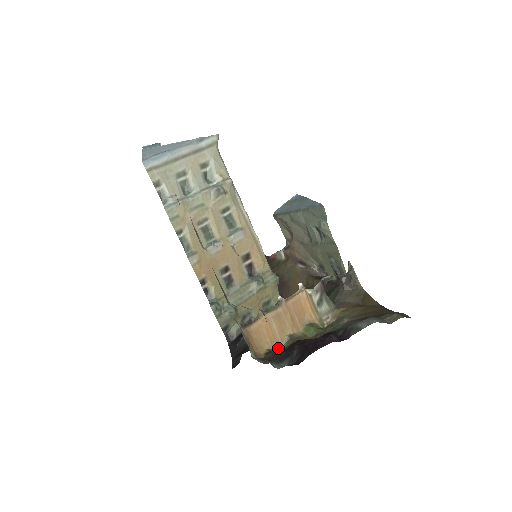
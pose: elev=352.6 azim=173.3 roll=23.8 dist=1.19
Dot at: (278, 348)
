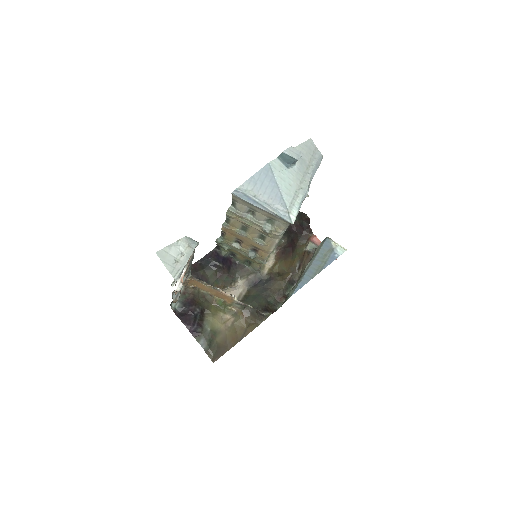
Dot at: (202, 290)
